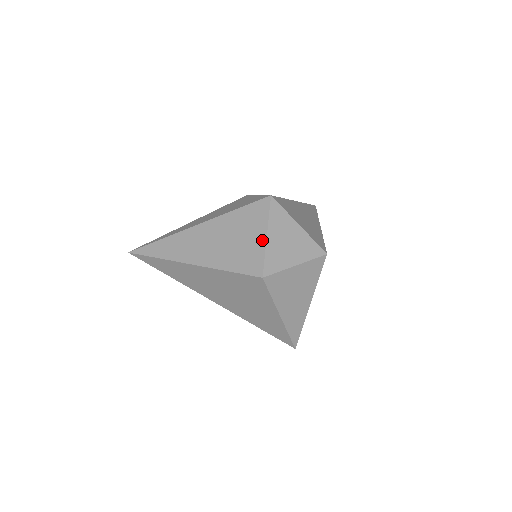
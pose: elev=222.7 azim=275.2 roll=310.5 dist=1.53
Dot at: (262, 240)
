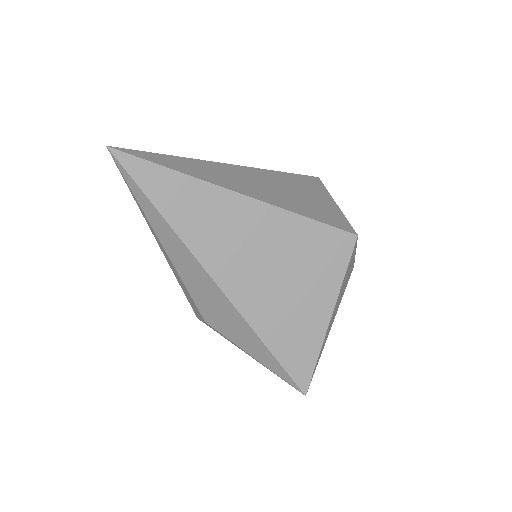
Dot at: (334, 205)
